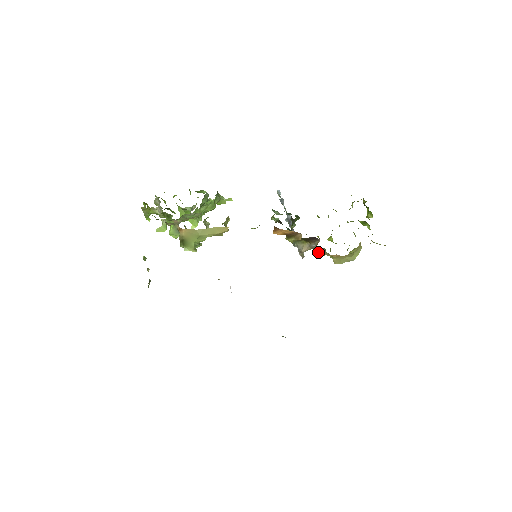
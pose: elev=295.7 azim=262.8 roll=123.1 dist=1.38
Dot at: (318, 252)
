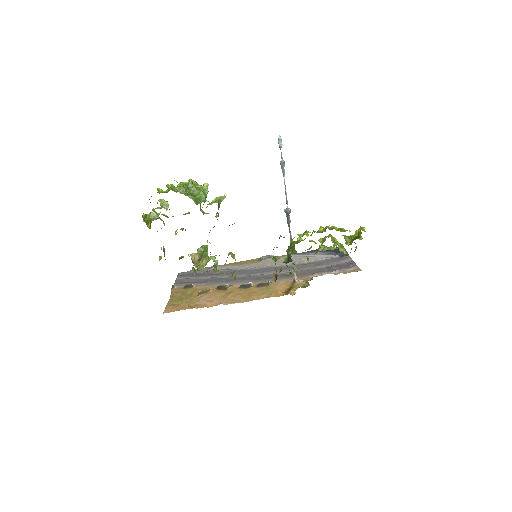
Dot at: (308, 261)
